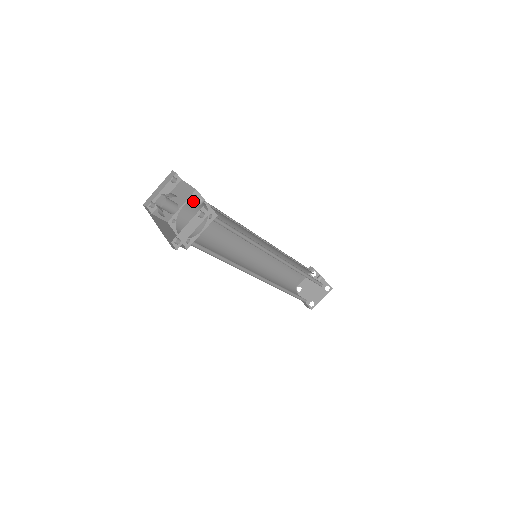
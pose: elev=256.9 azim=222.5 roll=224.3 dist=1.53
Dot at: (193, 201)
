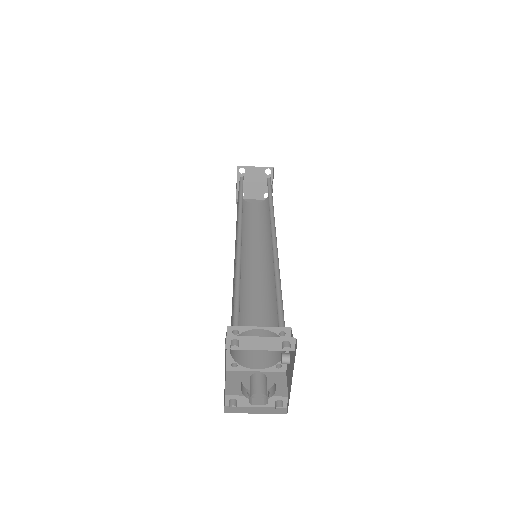
Dot at: (276, 331)
